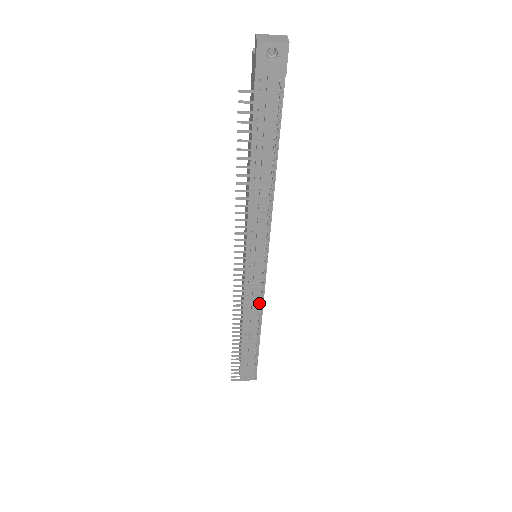
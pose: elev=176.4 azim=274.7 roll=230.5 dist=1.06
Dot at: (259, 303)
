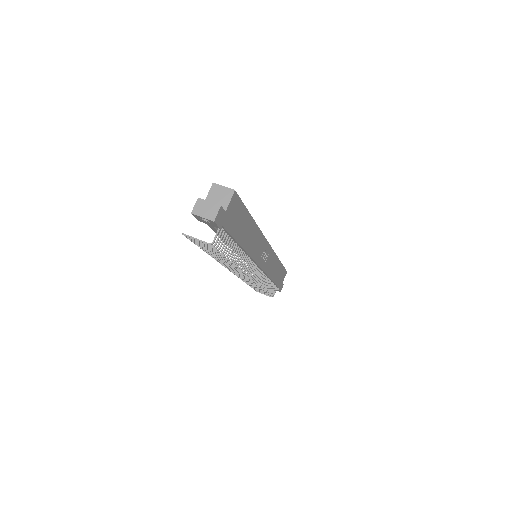
Dot at: (264, 274)
